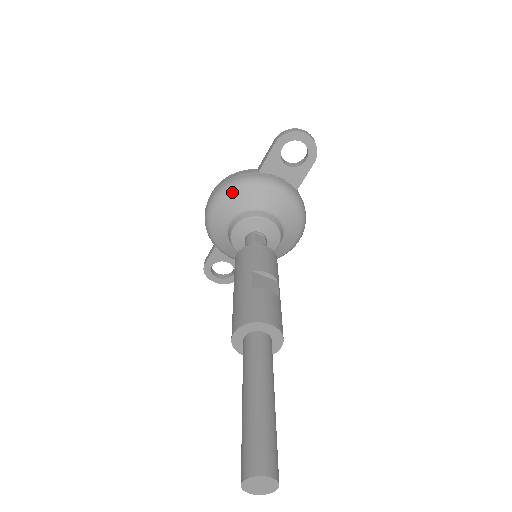
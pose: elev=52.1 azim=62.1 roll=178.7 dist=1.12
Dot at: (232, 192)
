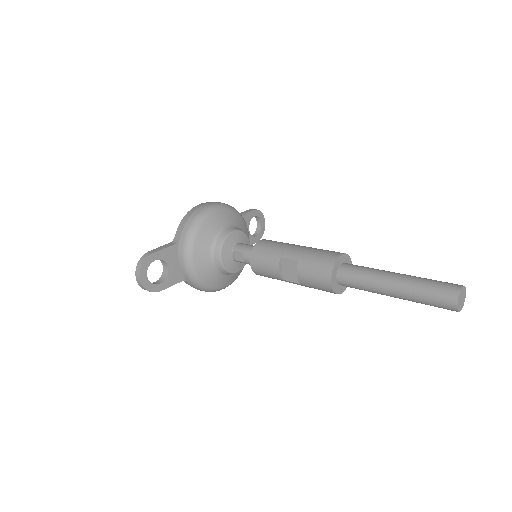
Dot at: (233, 211)
